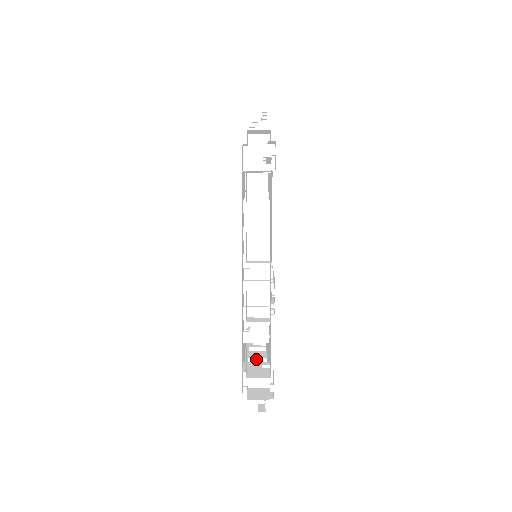
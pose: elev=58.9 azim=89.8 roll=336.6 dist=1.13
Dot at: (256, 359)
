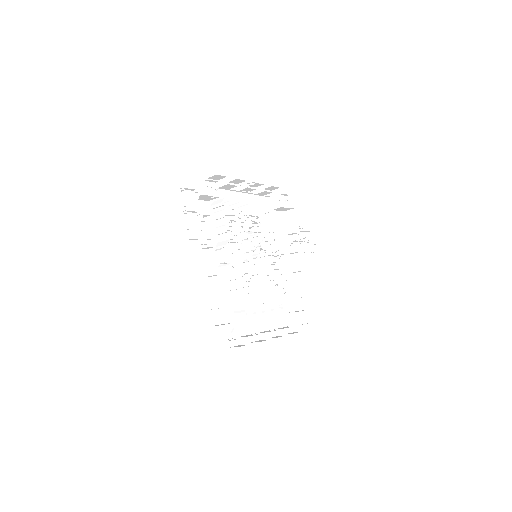
Dot at: (294, 272)
